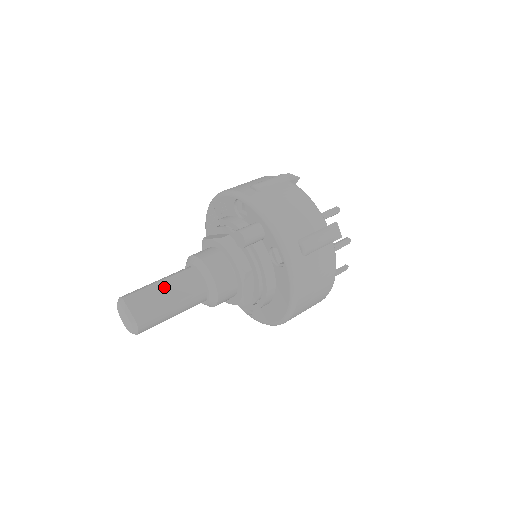
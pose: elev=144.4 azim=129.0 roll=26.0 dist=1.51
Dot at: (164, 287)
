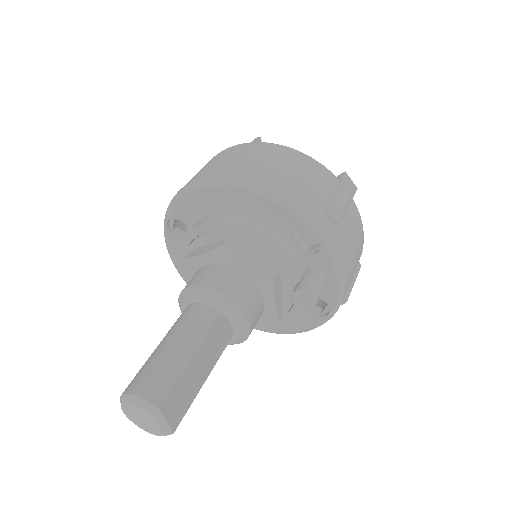
Dot at: (198, 362)
